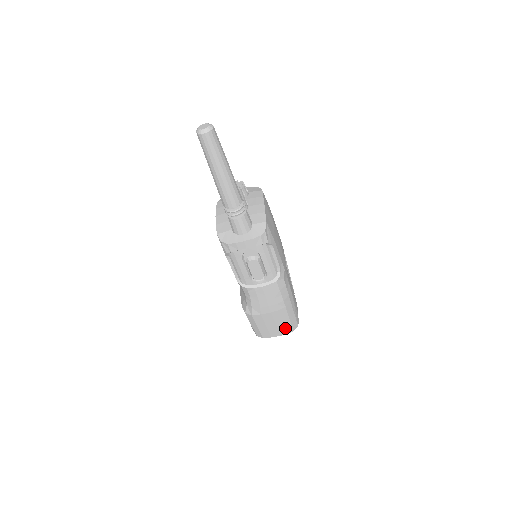
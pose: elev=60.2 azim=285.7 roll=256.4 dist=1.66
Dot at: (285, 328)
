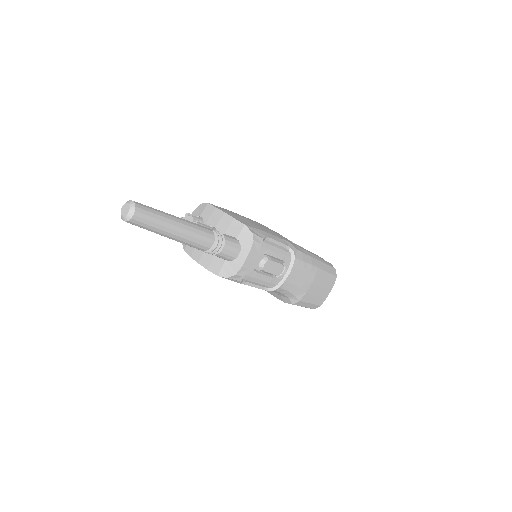
Dot at: (330, 281)
